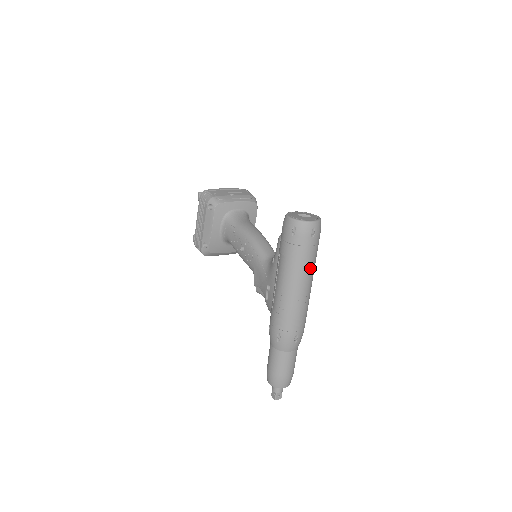
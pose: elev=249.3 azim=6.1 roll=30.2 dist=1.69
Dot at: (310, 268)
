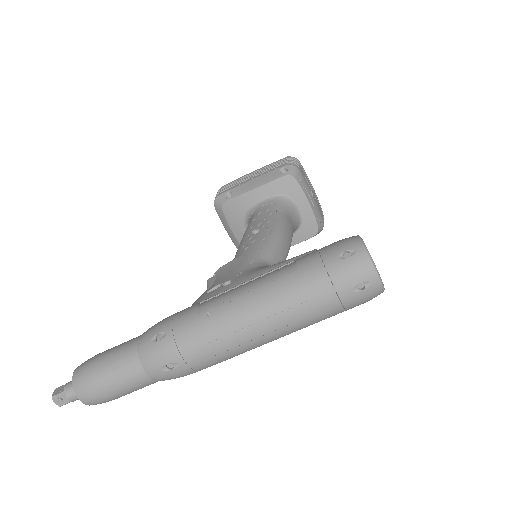
Dot at: (300, 318)
